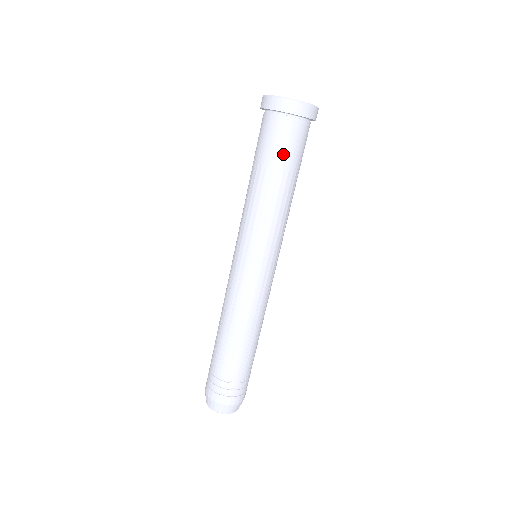
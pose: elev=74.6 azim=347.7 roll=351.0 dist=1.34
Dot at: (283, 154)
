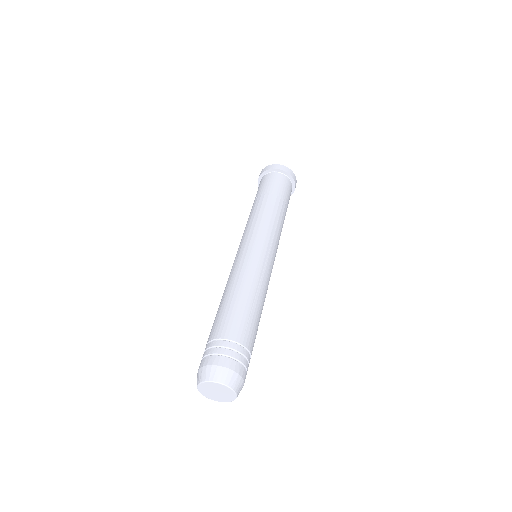
Dot at: (268, 187)
